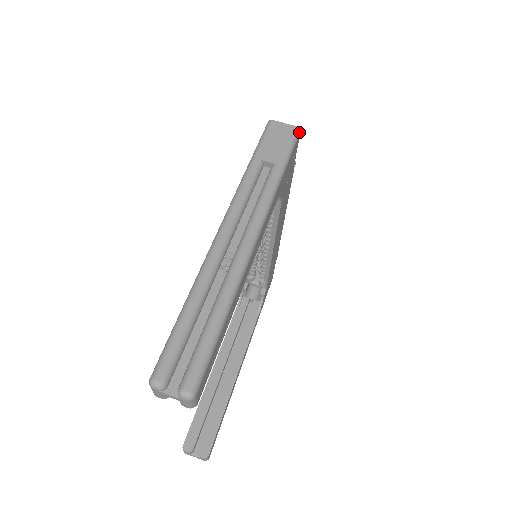
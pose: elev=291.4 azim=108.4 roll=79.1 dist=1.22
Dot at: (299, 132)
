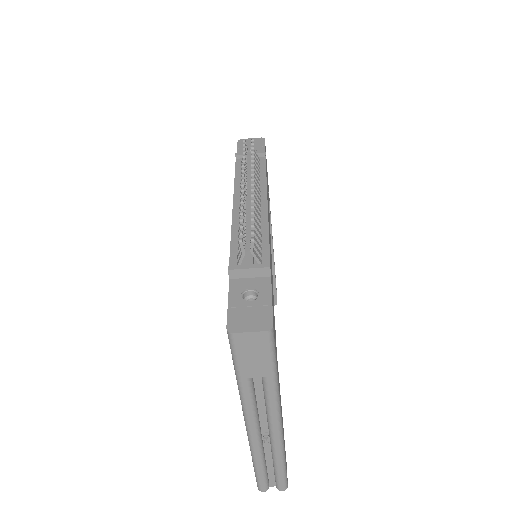
Dot at: (272, 330)
